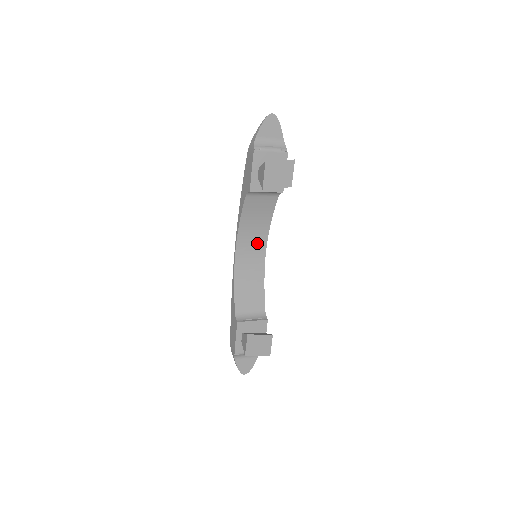
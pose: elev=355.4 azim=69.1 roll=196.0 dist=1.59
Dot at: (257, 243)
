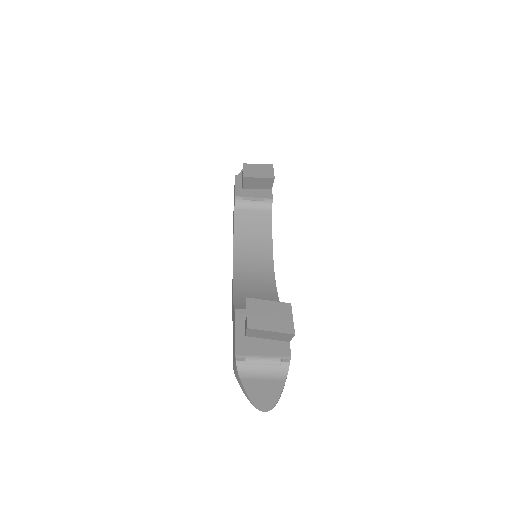
Dot at: (260, 262)
